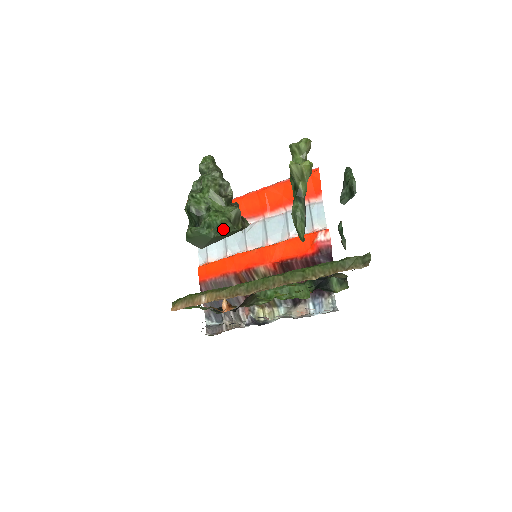
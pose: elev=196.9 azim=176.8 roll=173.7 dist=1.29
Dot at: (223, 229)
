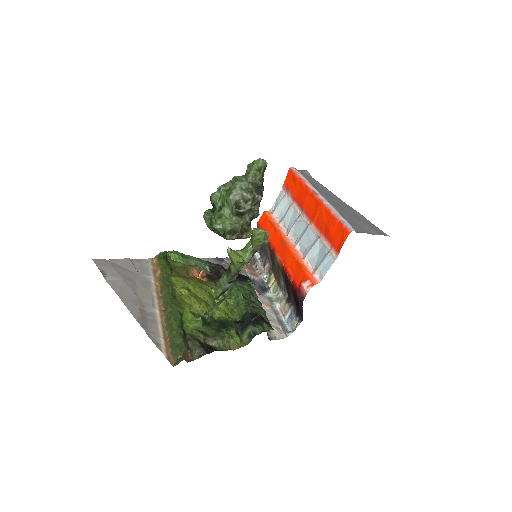
Dot at: (217, 232)
